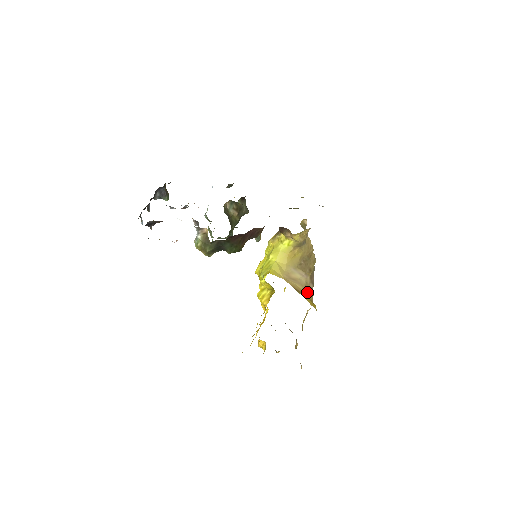
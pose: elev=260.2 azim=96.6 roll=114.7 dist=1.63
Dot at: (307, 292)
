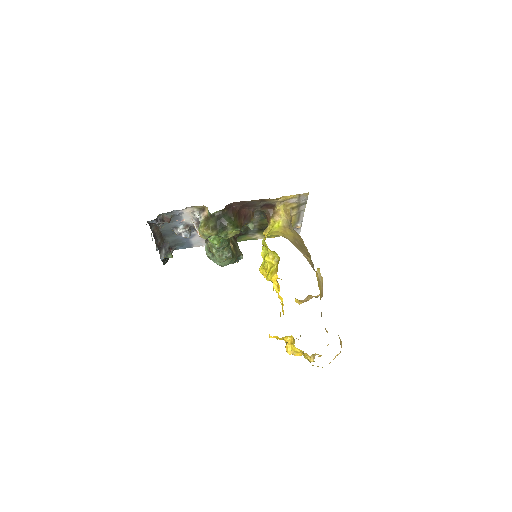
Dot at: occluded
